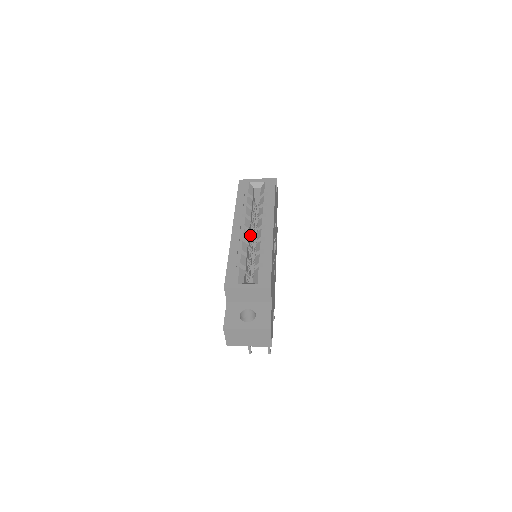
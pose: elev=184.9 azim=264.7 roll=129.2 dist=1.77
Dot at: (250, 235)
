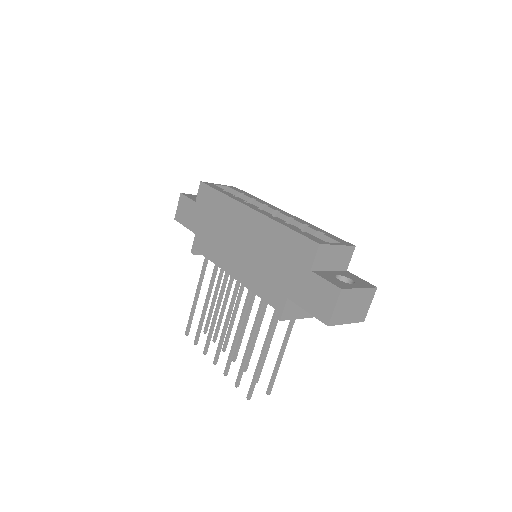
Dot at: occluded
